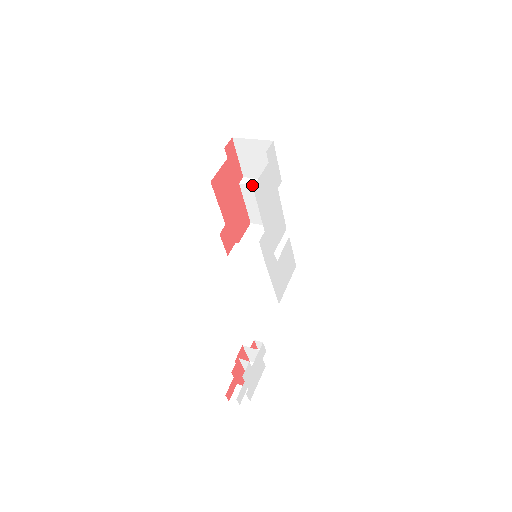
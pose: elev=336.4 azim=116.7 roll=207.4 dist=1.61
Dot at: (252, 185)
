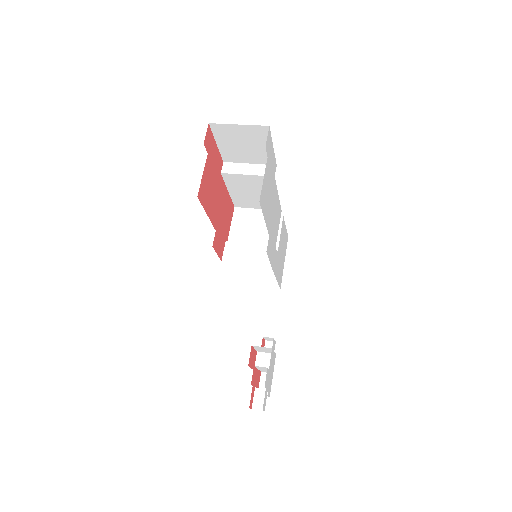
Dot at: (239, 174)
